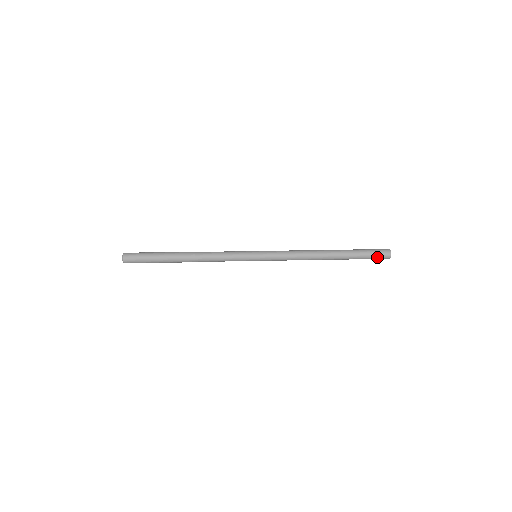
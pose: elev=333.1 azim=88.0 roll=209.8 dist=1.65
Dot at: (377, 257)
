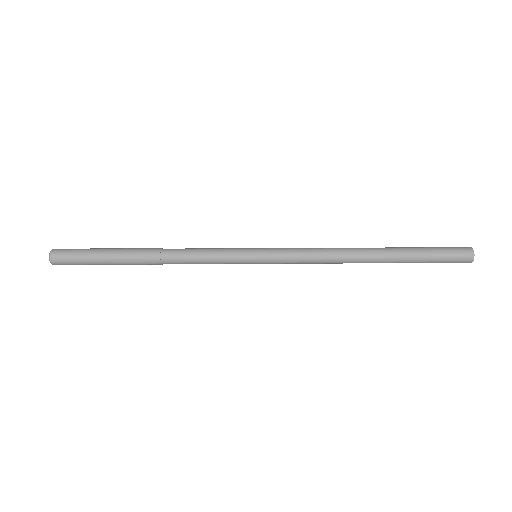
Dot at: (451, 250)
